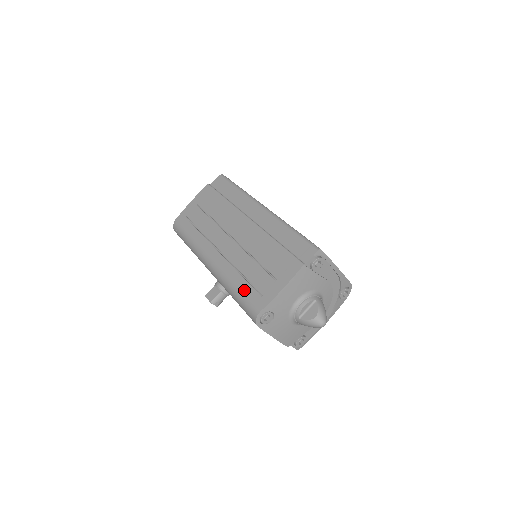
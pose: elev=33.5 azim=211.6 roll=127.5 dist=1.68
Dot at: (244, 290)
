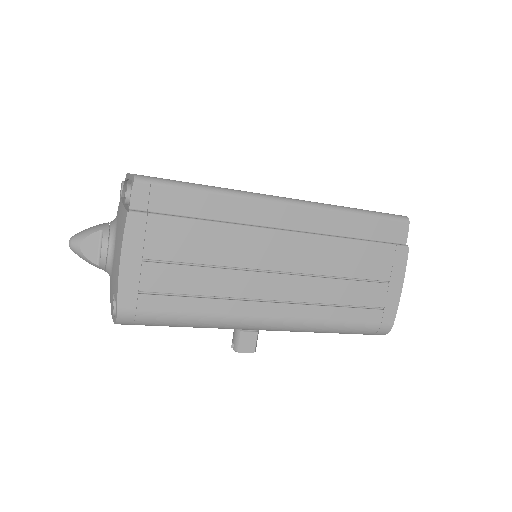
Dot at: (357, 319)
